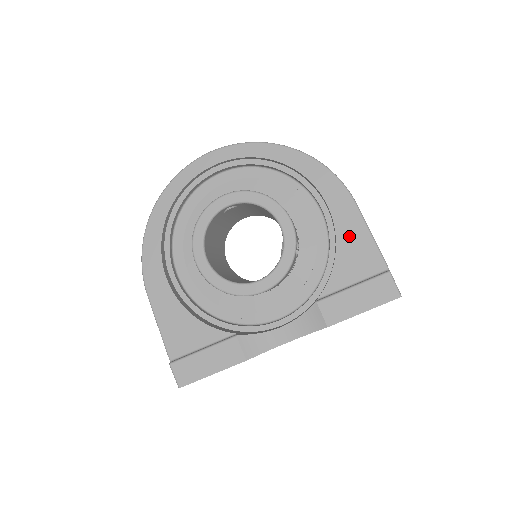
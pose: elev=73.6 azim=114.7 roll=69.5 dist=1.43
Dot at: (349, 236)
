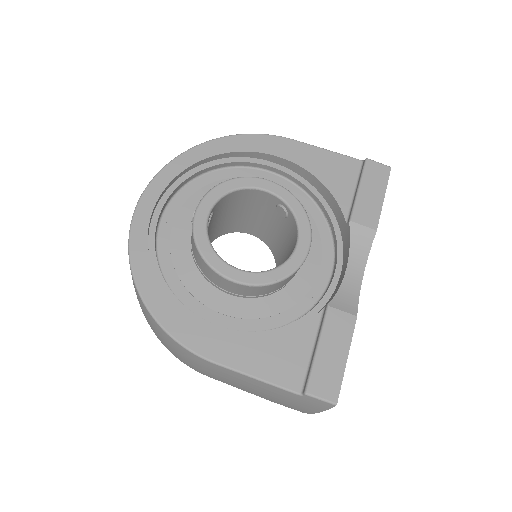
Dot at: (315, 163)
